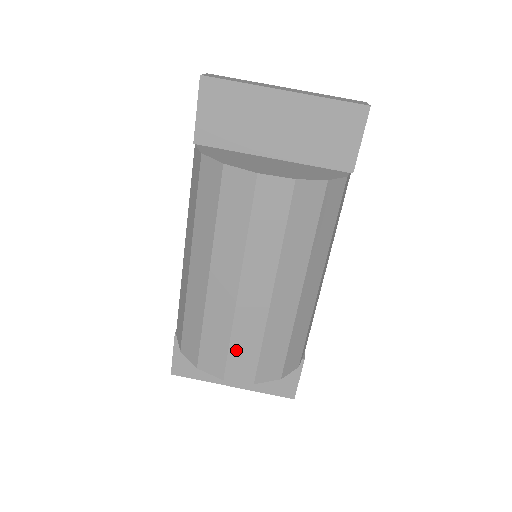
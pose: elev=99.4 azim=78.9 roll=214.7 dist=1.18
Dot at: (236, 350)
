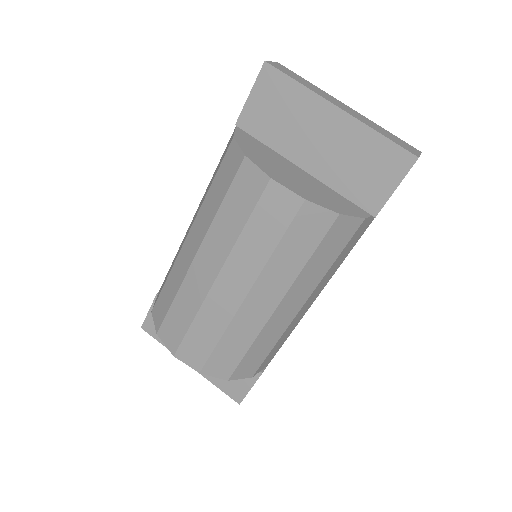
Dot at: (194, 334)
